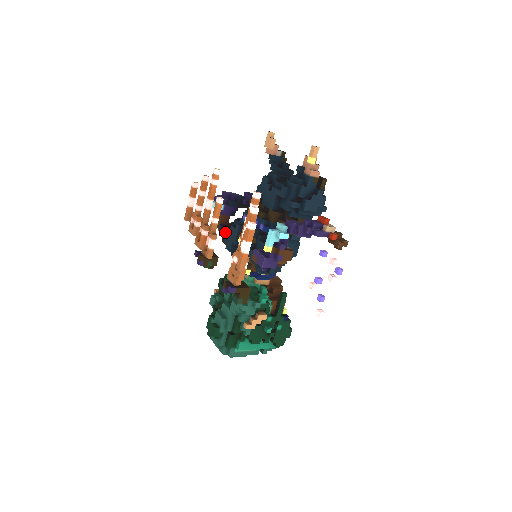
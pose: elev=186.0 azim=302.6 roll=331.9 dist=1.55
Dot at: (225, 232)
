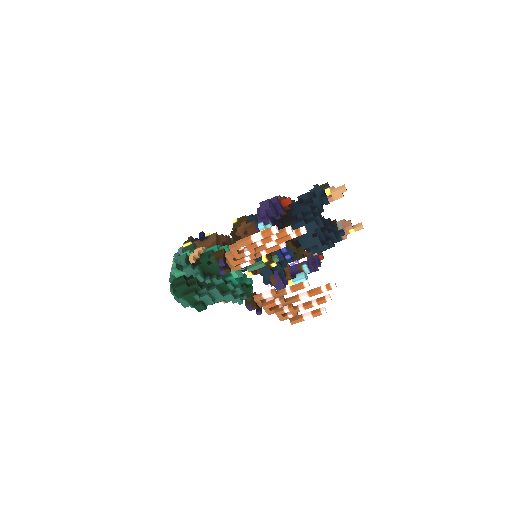
Dot at: occluded
